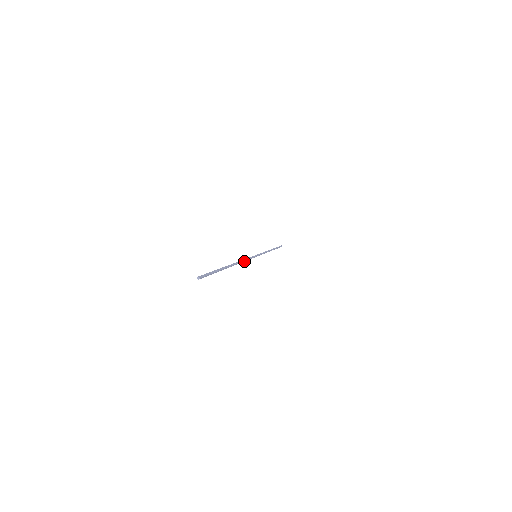
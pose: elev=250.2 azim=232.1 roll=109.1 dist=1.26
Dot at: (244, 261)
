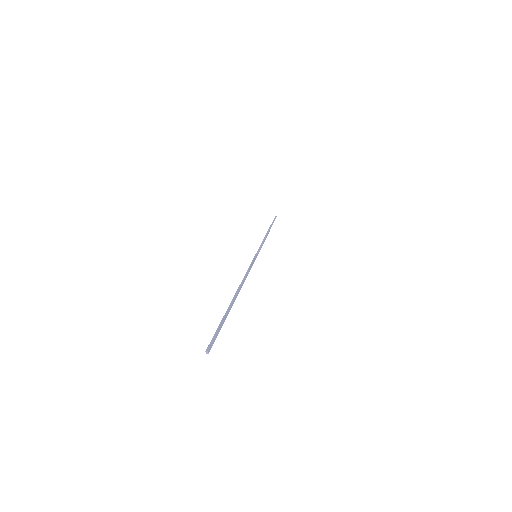
Dot at: (247, 275)
